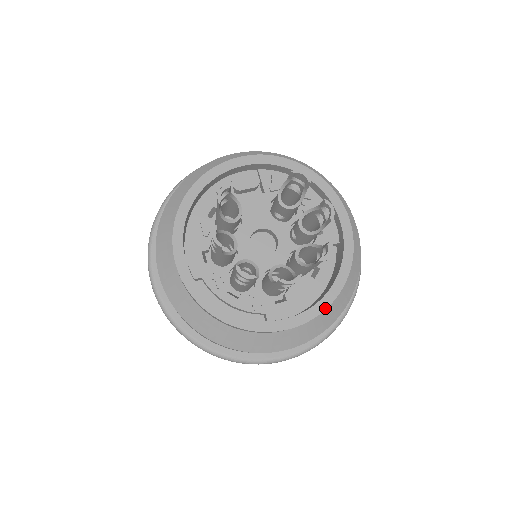
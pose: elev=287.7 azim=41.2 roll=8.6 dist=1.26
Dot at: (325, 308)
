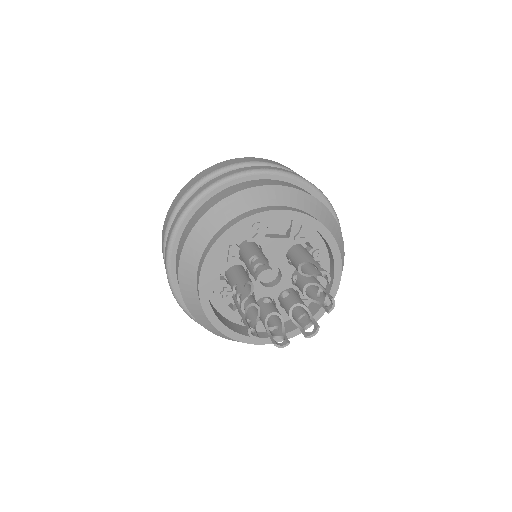
Dot at: (291, 337)
